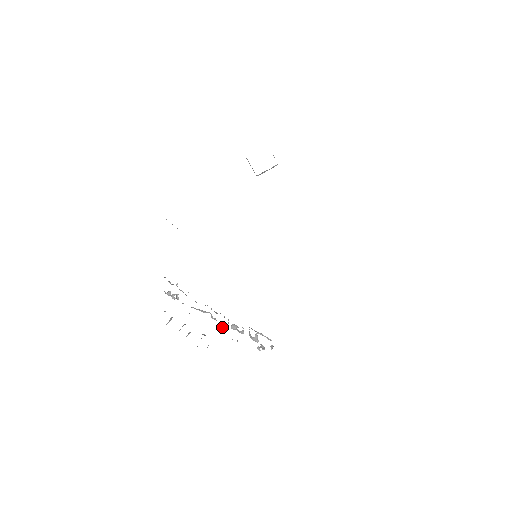
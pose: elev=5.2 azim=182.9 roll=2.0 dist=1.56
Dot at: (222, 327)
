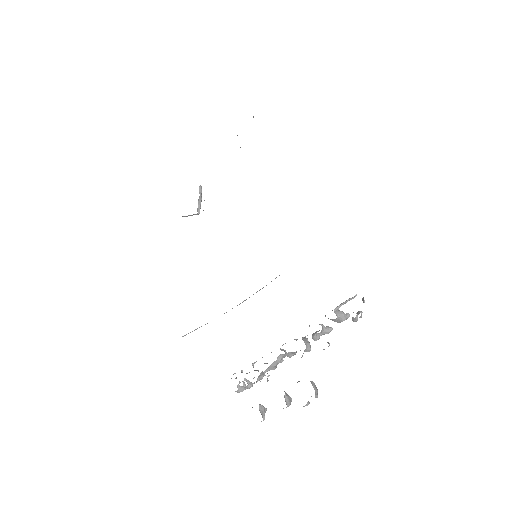
Dot at: occluded
